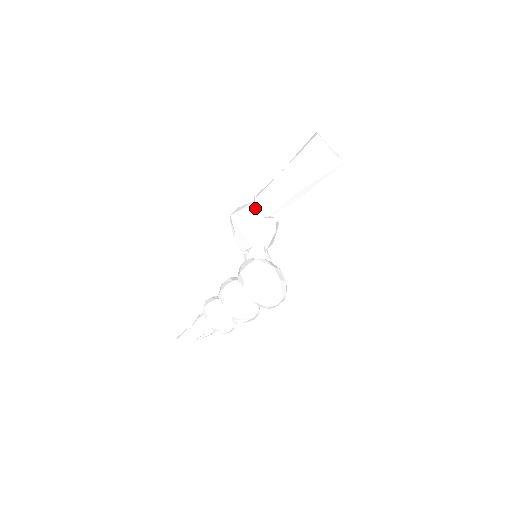
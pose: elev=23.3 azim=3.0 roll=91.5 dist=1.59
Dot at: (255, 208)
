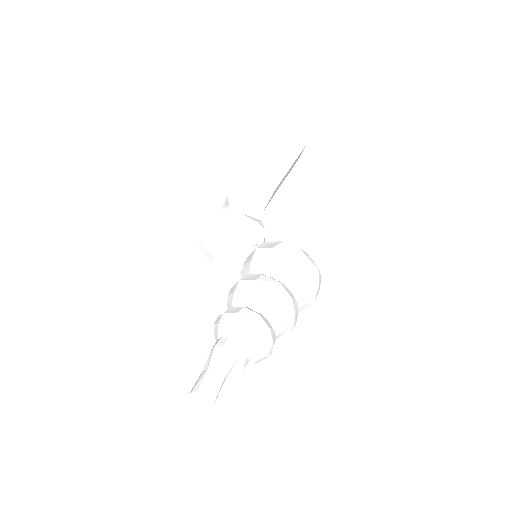
Dot at: (231, 208)
